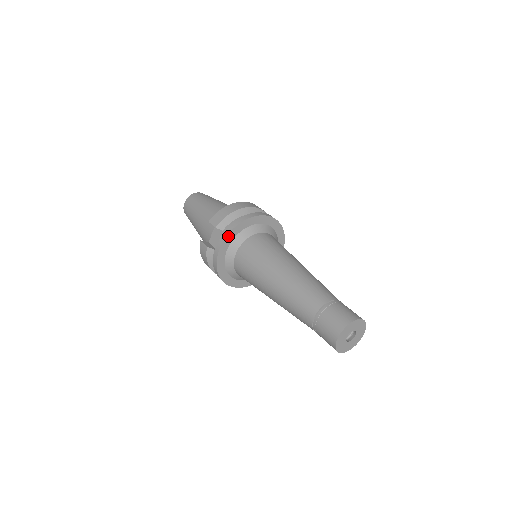
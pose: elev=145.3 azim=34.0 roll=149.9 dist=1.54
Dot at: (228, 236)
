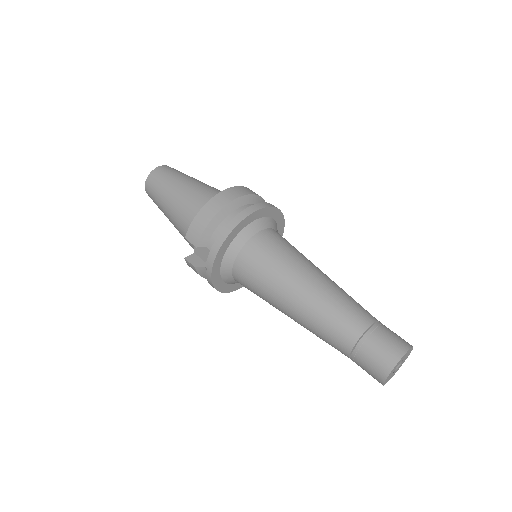
Dot at: (216, 260)
